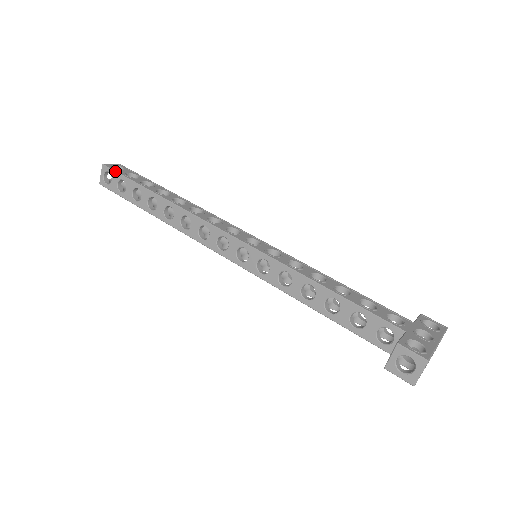
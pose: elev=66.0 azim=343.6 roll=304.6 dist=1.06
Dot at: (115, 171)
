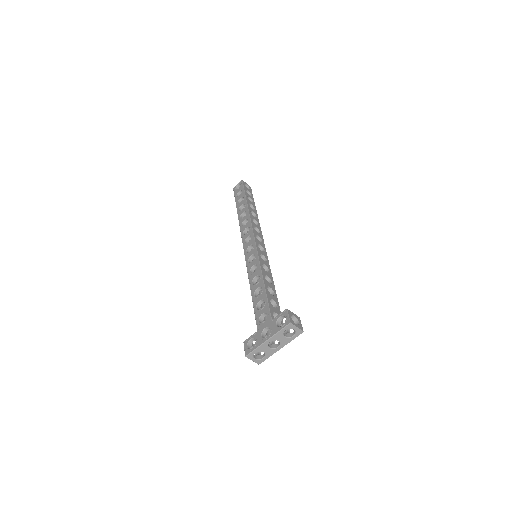
Dot at: (234, 194)
